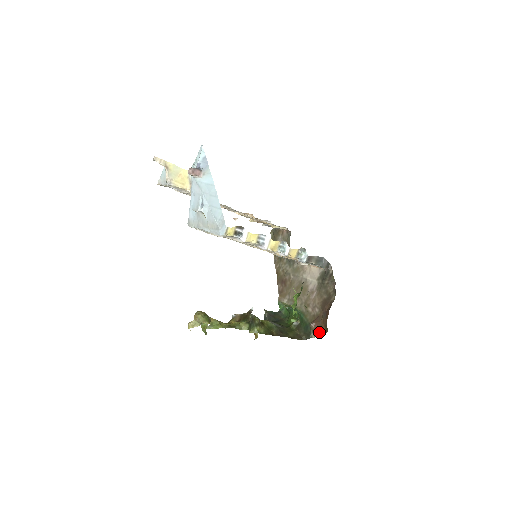
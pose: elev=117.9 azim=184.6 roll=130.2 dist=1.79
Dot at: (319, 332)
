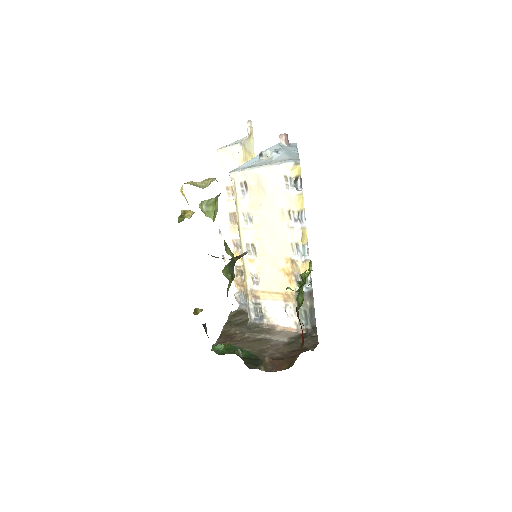
Dot at: (274, 368)
